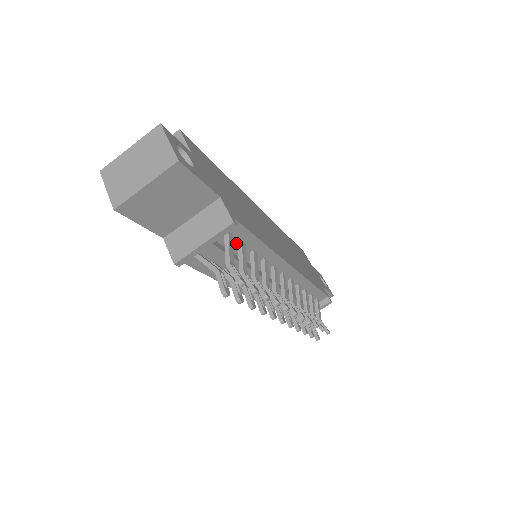
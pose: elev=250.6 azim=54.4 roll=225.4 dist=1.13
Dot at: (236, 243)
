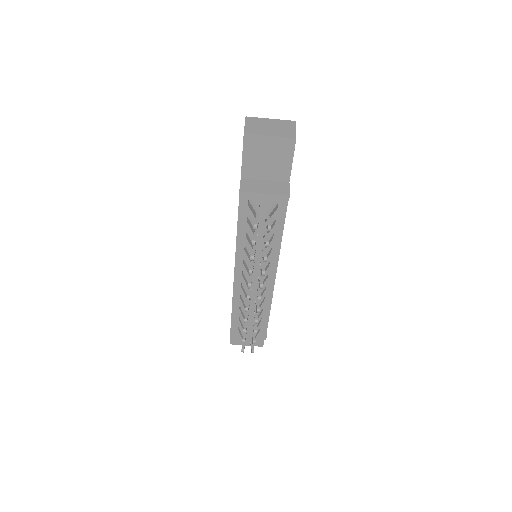
Dot at: (272, 217)
